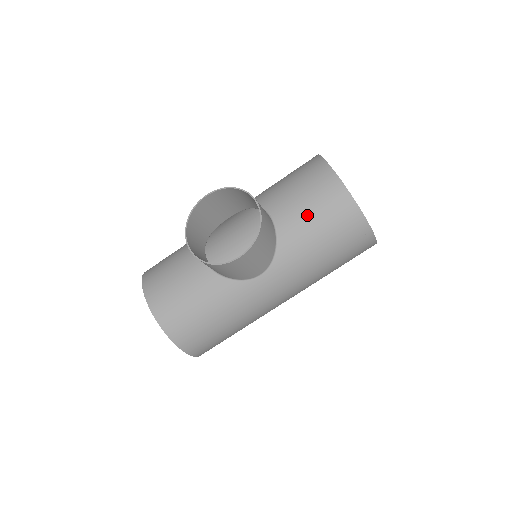
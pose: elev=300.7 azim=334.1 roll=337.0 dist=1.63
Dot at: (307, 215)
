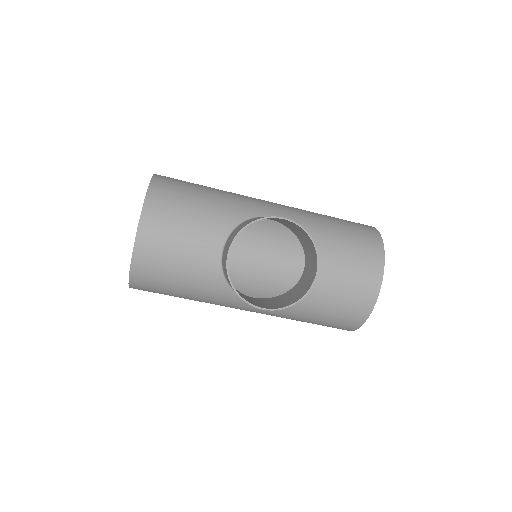
Dot at: (332, 294)
